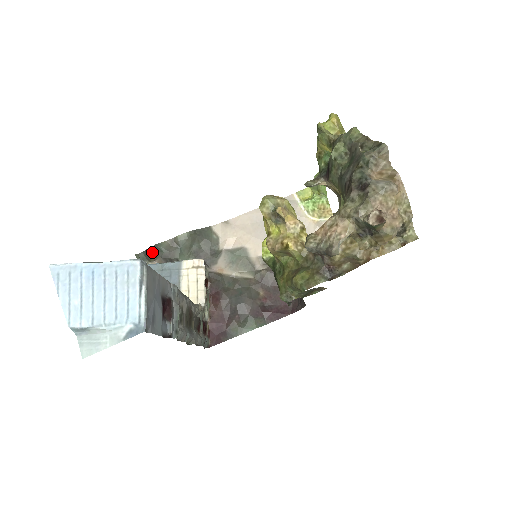
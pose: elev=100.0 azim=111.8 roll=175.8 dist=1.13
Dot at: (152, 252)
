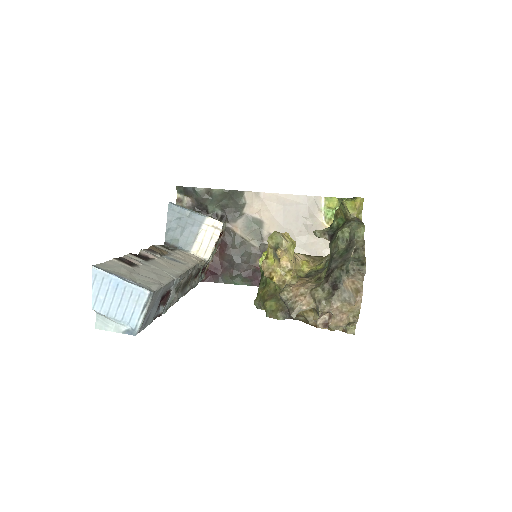
Dot at: (189, 191)
